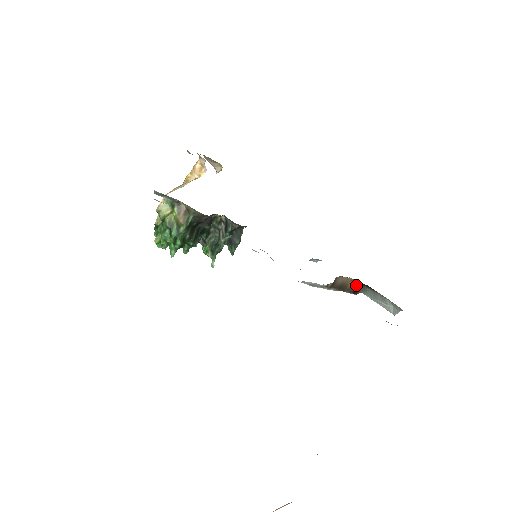
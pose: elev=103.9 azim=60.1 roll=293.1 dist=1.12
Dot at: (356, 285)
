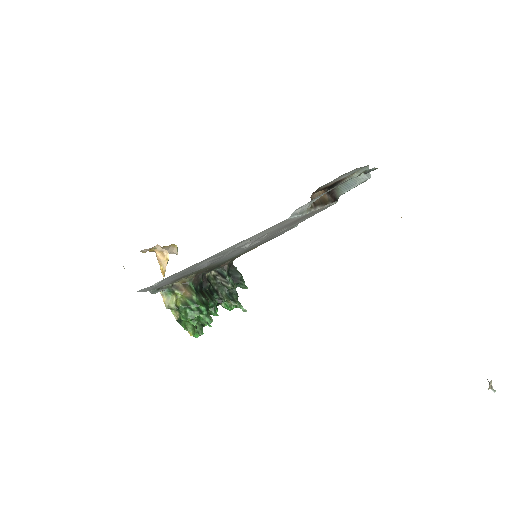
Dot at: (329, 194)
